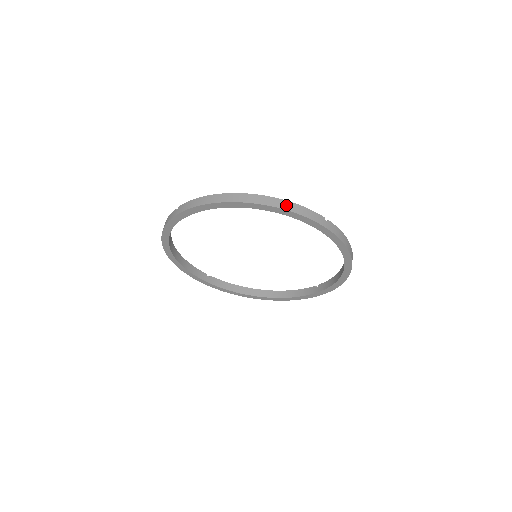
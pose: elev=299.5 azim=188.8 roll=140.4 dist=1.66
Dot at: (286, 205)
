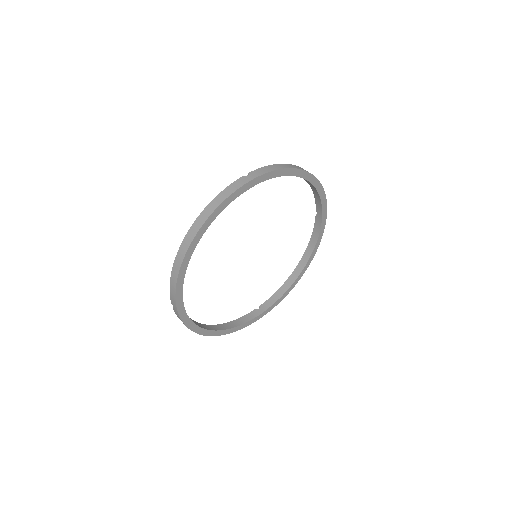
Dot at: occluded
